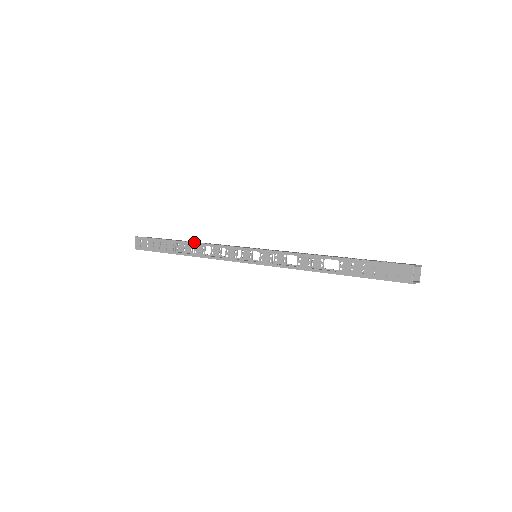
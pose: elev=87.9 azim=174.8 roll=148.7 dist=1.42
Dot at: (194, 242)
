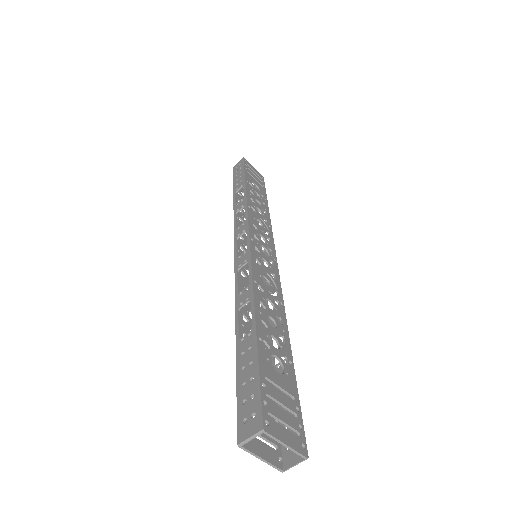
Dot at: (246, 195)
